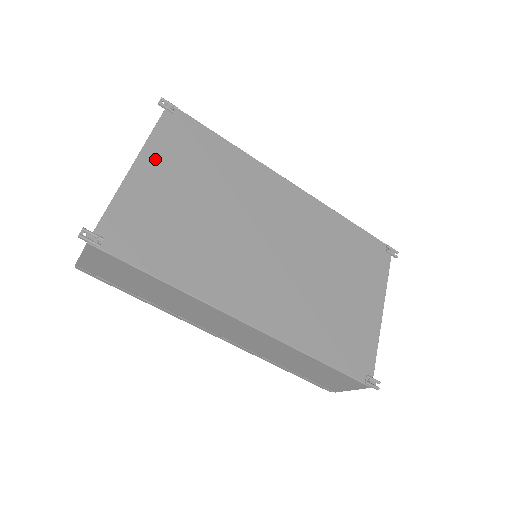
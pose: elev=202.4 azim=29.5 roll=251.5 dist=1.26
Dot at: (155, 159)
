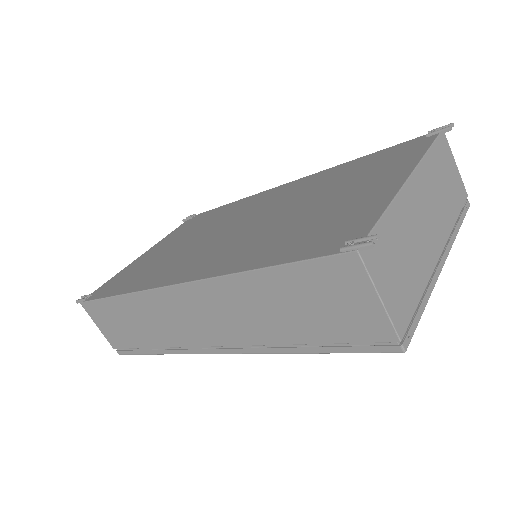
Dot at: (161, 243)
